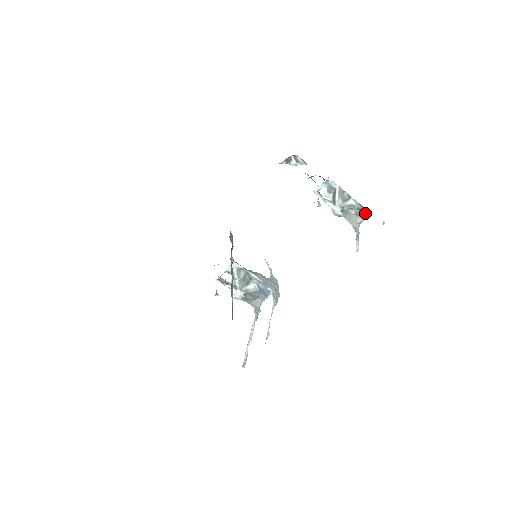
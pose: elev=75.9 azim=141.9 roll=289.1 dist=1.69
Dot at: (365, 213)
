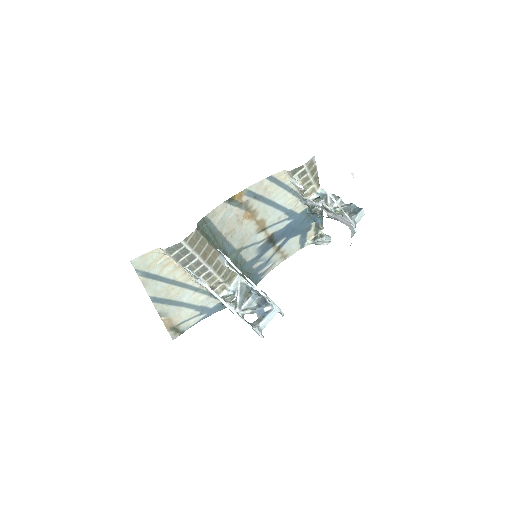
Dot at: (357, 210)
